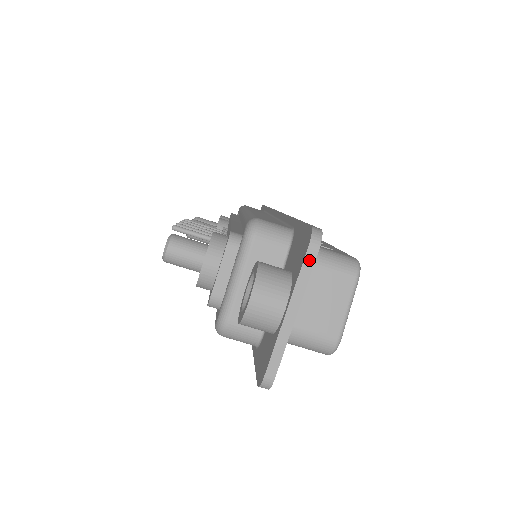
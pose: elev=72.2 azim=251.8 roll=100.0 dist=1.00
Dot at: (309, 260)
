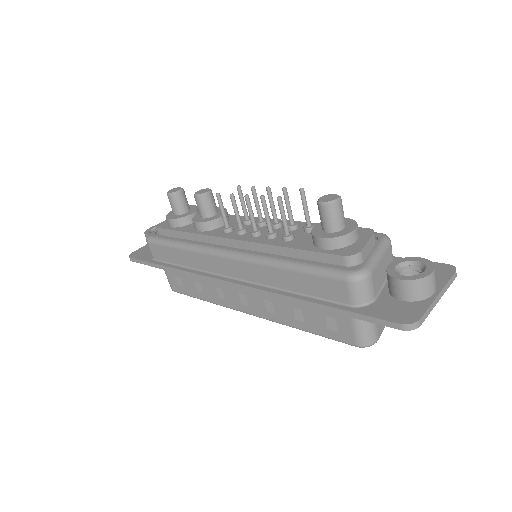
Dot at: (453, 278)
